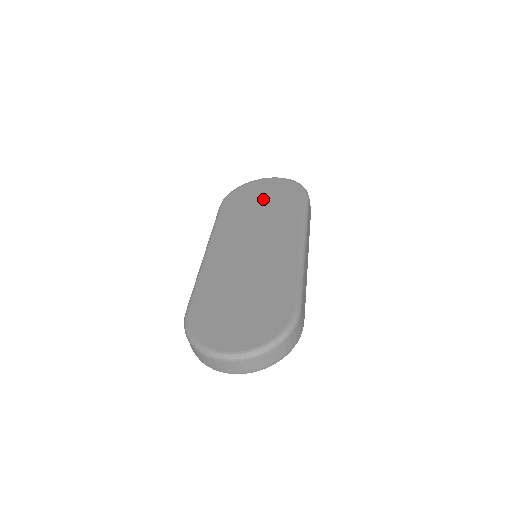
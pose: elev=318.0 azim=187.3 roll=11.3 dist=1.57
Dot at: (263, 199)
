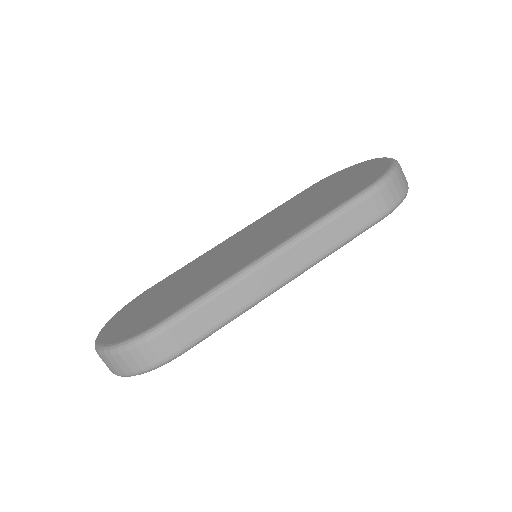
Dot at: (335, 186)
